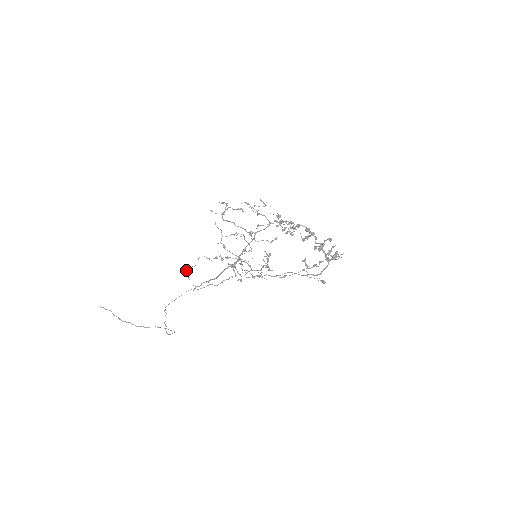
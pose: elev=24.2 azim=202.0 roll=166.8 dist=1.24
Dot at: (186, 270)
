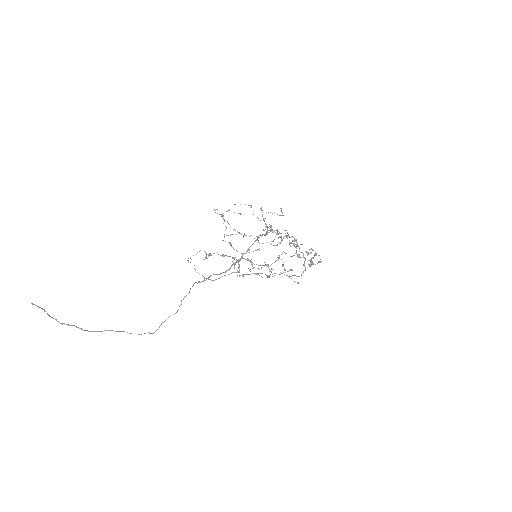
Dot at: (190, 262)
